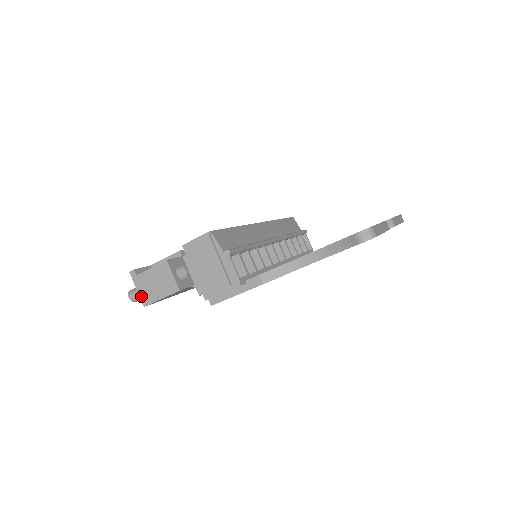
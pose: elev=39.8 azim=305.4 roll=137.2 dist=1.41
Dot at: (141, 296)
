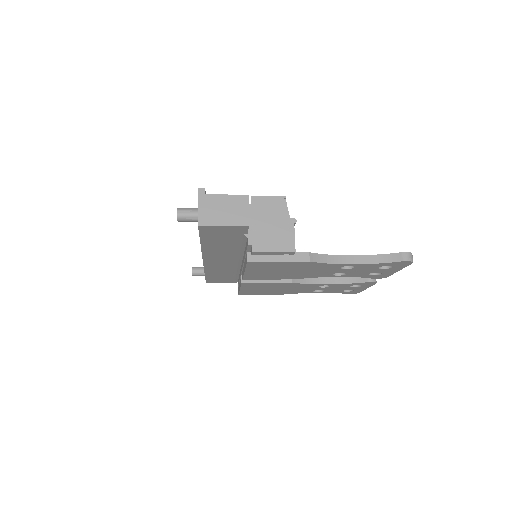
Dot at: (200, 215)
